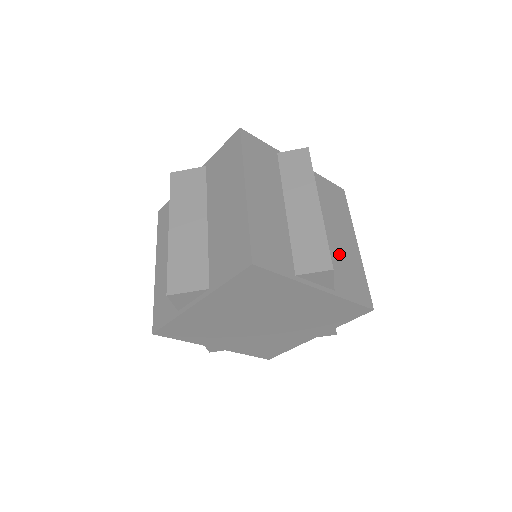
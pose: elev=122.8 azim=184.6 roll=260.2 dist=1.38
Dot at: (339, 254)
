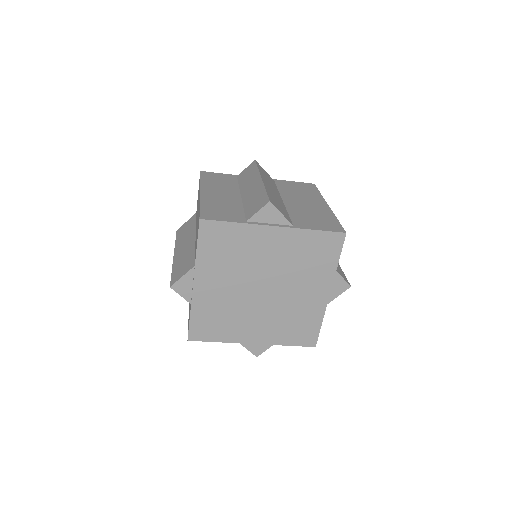
Dot at: occluded
